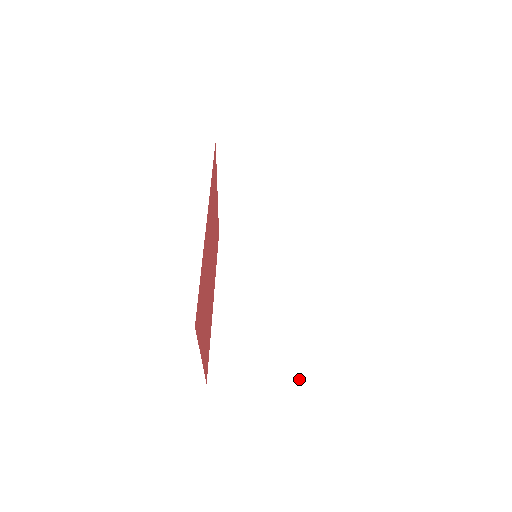
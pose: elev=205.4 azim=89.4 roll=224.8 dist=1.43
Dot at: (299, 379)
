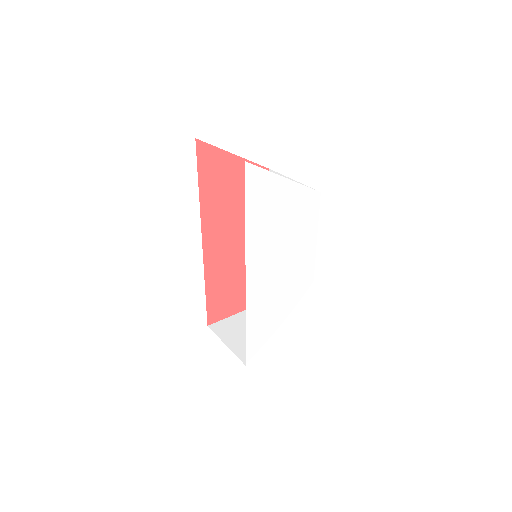
Dot at: occluded
